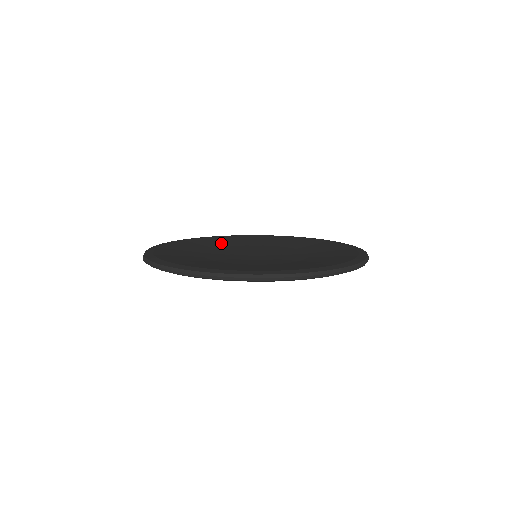
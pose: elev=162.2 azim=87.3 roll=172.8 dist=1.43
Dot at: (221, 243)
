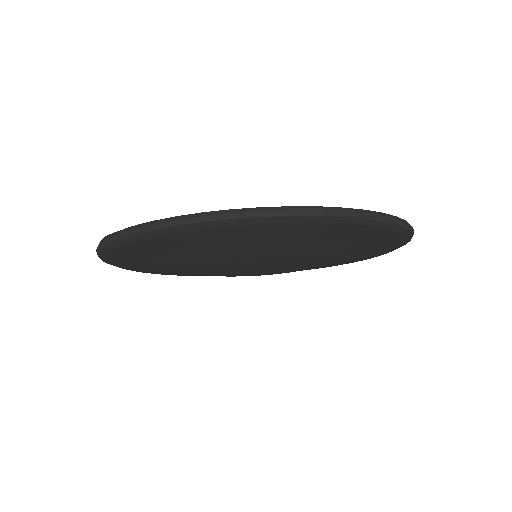
Dot at: occluded
